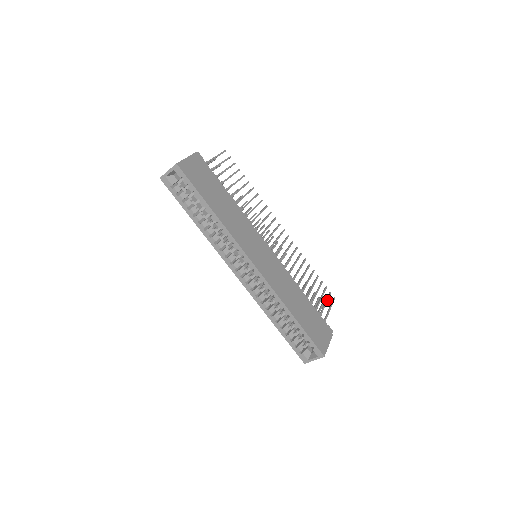
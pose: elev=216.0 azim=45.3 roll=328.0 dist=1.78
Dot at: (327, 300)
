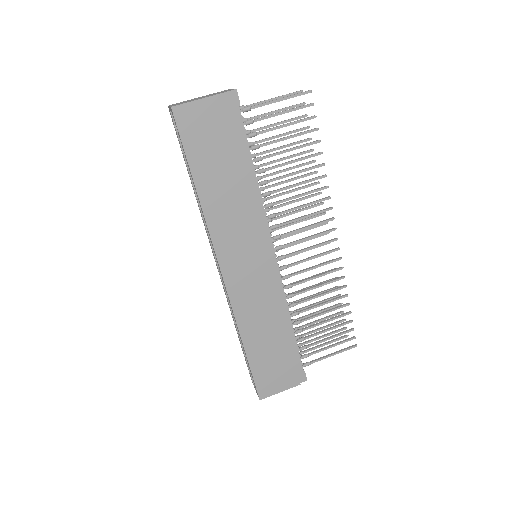
Dot at: (337, 344)
